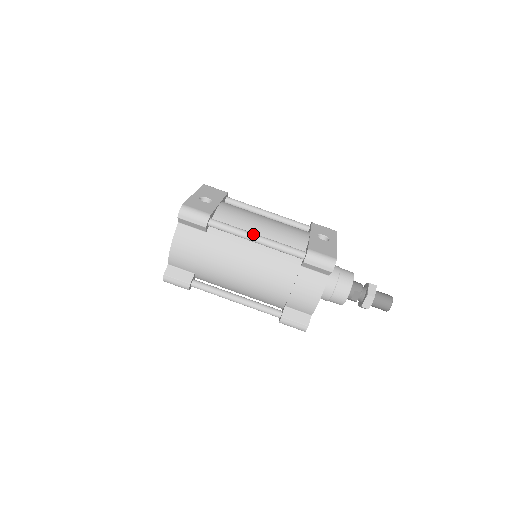
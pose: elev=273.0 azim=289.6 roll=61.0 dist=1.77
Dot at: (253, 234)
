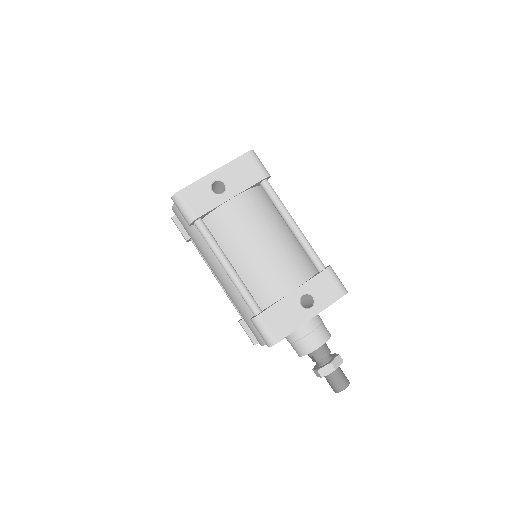
Dot at: (224, 262)
